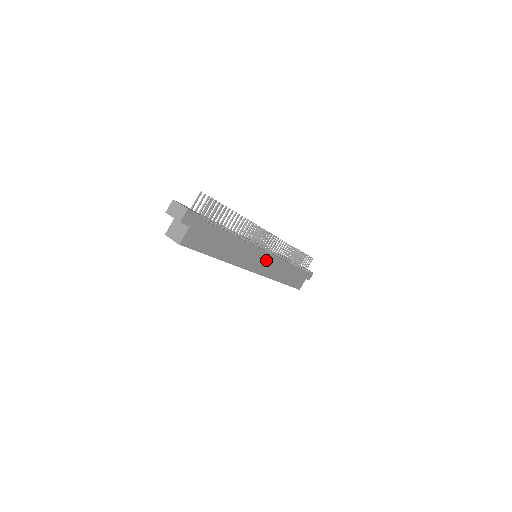
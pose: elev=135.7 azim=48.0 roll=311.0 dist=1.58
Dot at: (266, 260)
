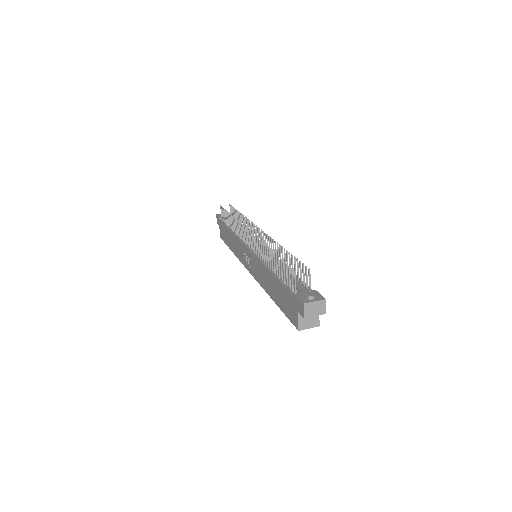
Dot at: occluded
